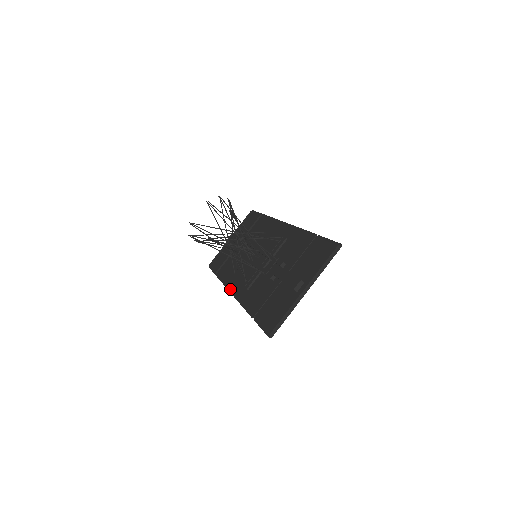
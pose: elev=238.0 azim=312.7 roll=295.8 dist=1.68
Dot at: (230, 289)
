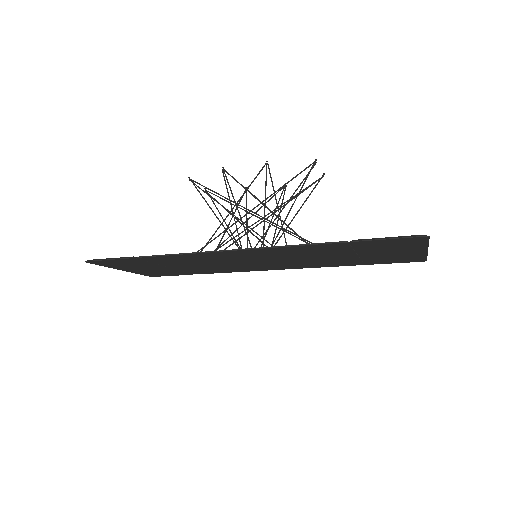
Dot at: (222, 250)
